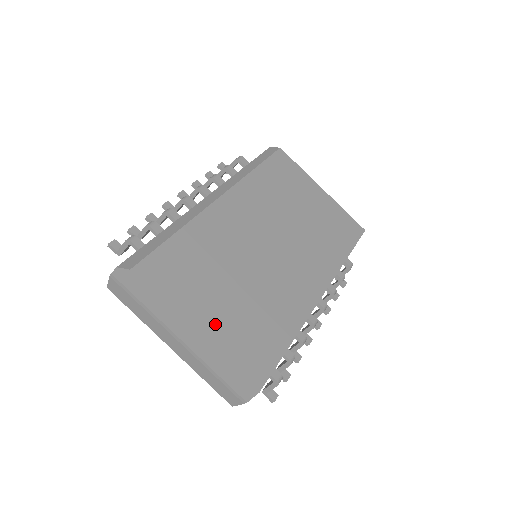
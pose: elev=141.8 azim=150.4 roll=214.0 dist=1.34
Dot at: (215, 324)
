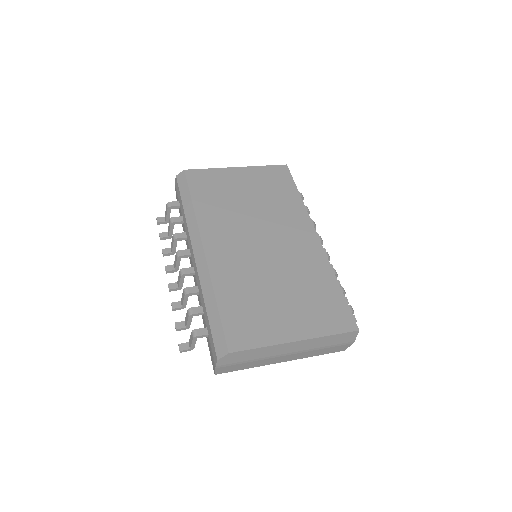
Dot at: (299, 325)
